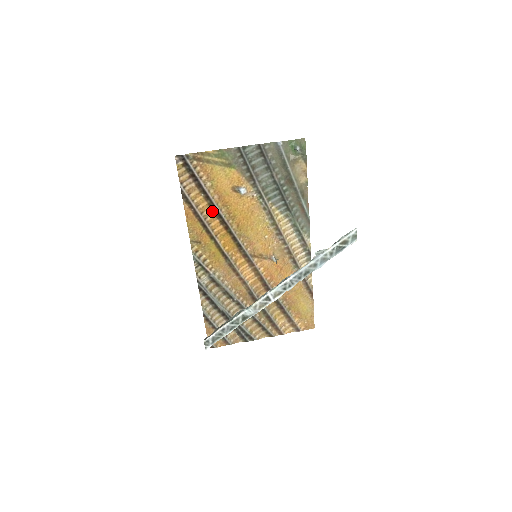
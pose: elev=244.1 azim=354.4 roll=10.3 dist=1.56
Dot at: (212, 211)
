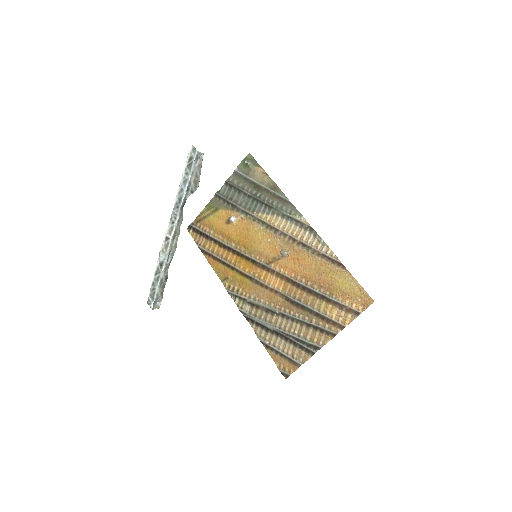
Dot at: (224, 249)
